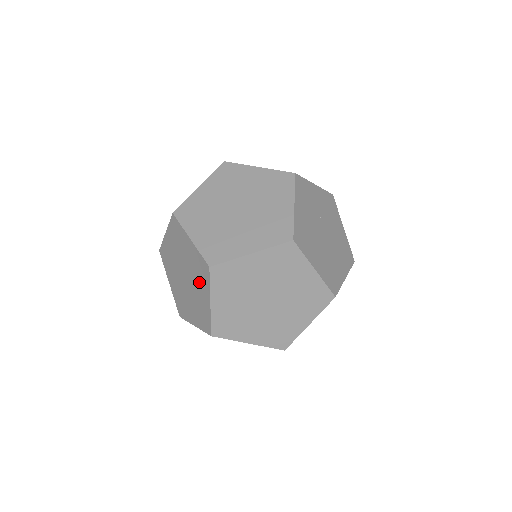
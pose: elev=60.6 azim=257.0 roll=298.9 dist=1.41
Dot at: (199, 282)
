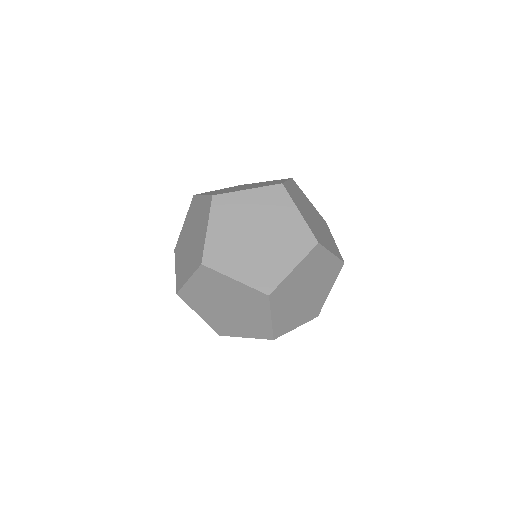
Dot at: occluded
